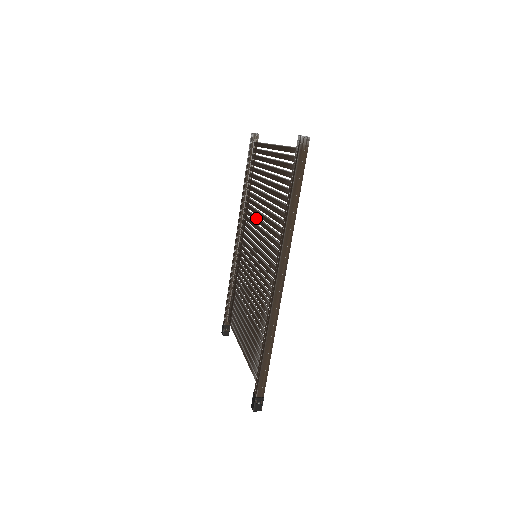
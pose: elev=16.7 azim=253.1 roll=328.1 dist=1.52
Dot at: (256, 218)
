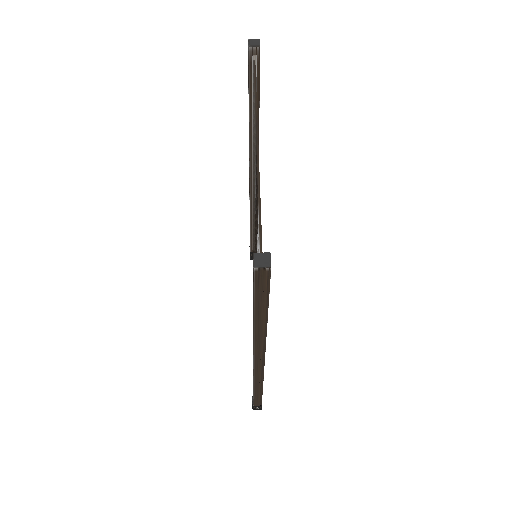
Dot at: occluded
